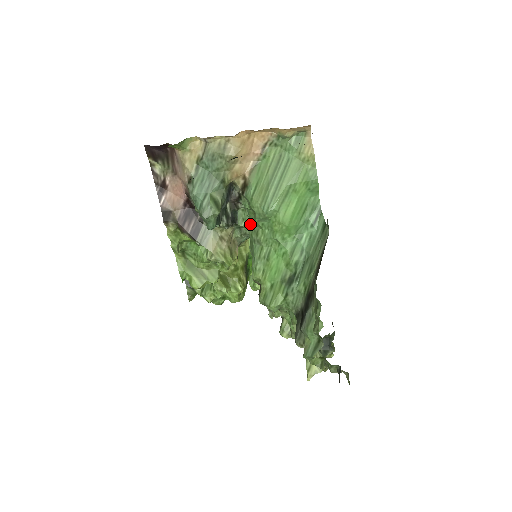
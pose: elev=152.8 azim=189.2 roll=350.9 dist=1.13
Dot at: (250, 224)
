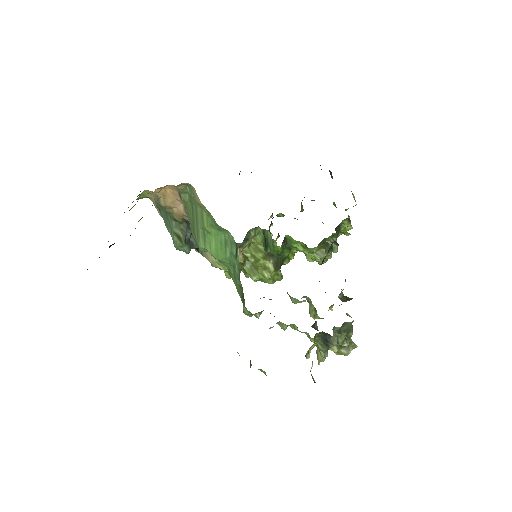
Dot at: occluded
